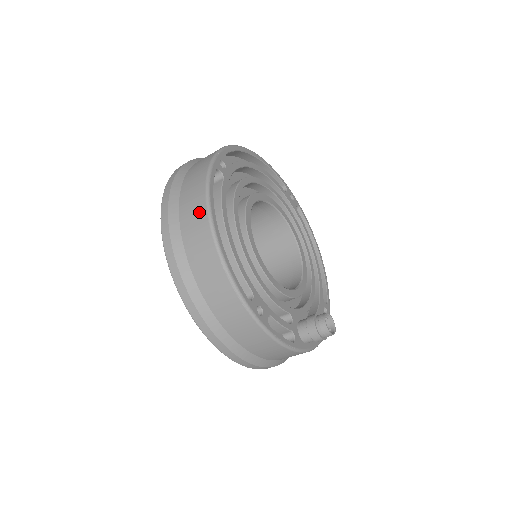
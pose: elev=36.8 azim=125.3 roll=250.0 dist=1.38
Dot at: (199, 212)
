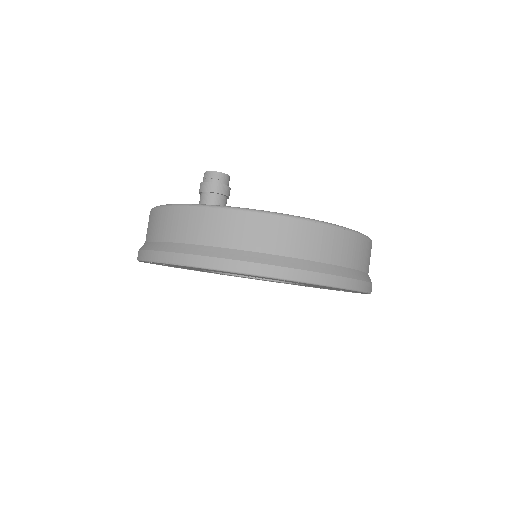
Dot at: occluded
